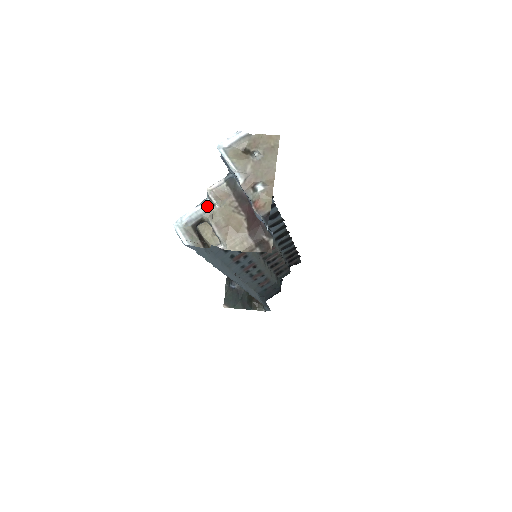
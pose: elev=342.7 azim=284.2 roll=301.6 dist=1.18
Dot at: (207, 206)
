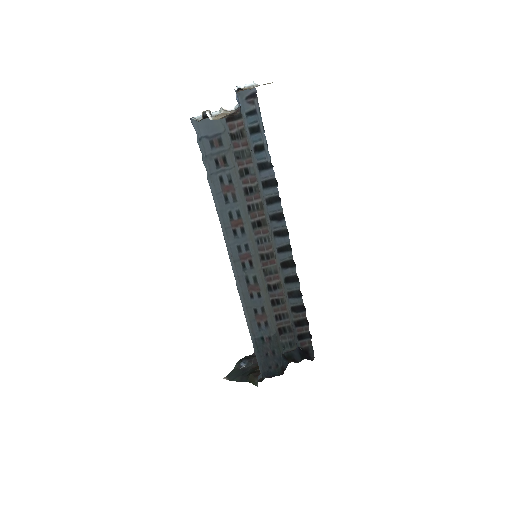
Dot at: (216, 112)
